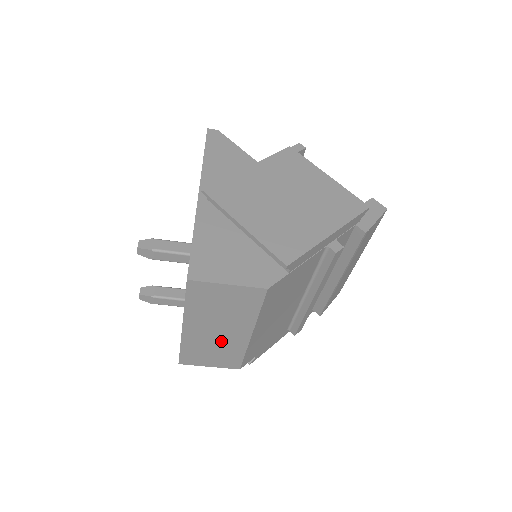
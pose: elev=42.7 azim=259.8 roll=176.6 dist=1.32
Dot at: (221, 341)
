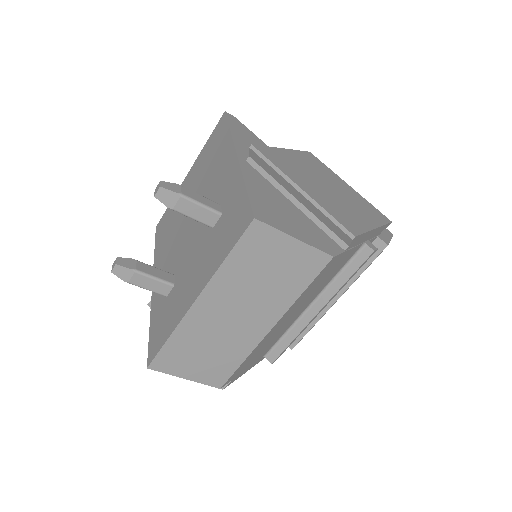
Dot at: (228, 334)
